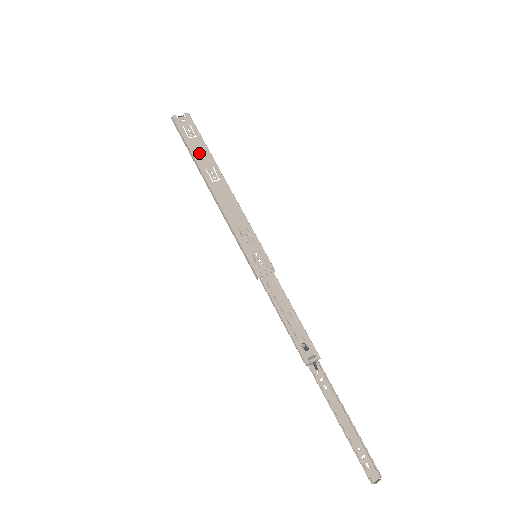
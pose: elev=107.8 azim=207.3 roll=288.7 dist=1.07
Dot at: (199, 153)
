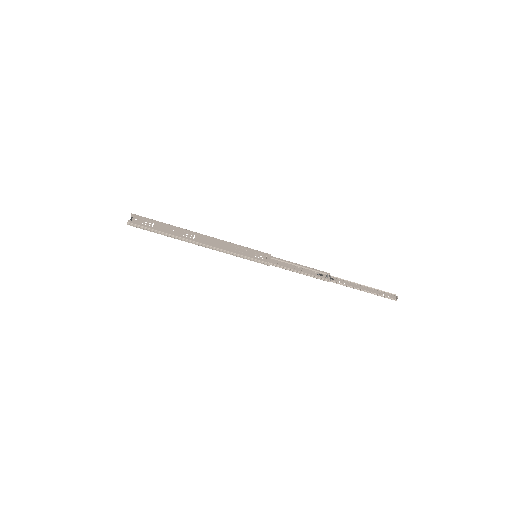
Dot at: (168, 230)
